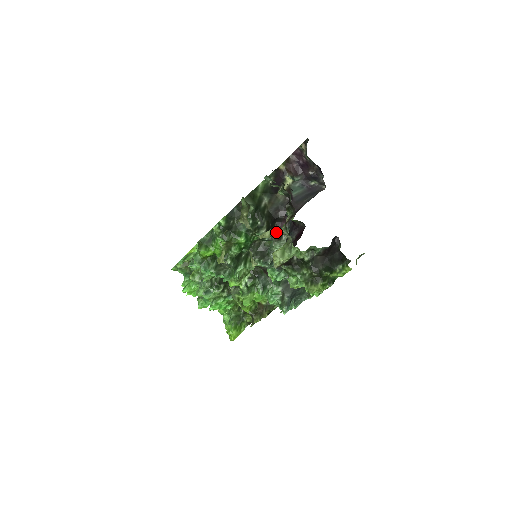
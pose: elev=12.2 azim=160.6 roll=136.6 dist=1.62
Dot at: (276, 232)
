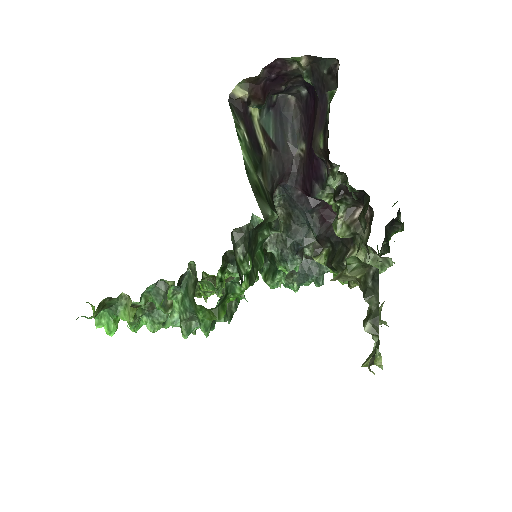
Dot at: occluded
